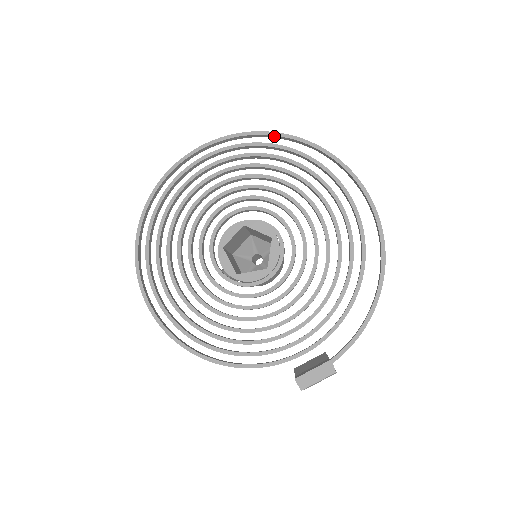
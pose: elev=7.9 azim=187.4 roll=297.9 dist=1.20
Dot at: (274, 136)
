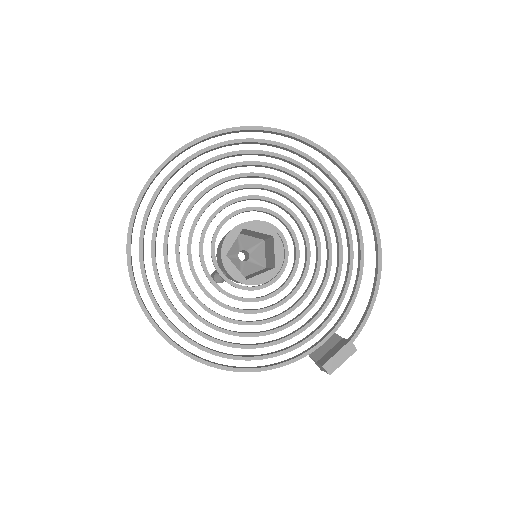
Dot at: (253, 130)
